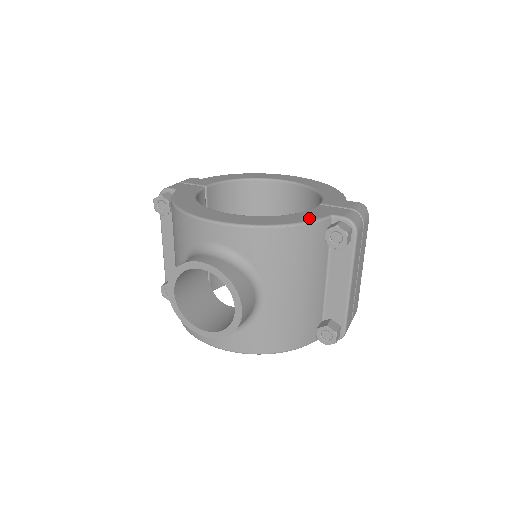
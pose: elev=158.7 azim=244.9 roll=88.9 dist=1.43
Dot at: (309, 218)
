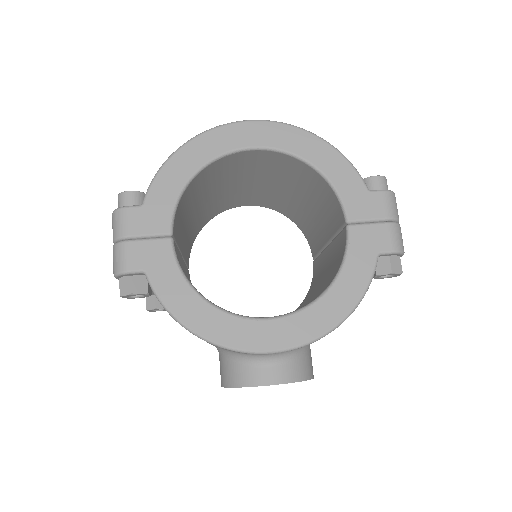
Dot at: (362, 281)
